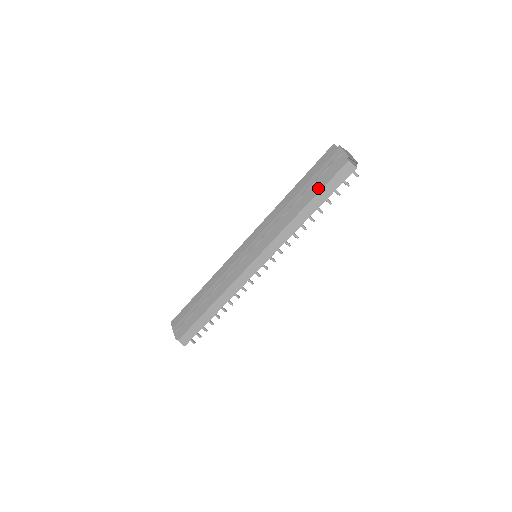
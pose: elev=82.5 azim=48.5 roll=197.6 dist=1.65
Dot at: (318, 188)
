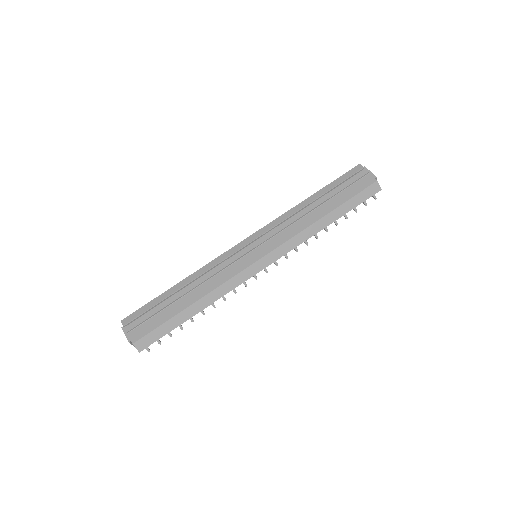
Dot at: (344, 199)
